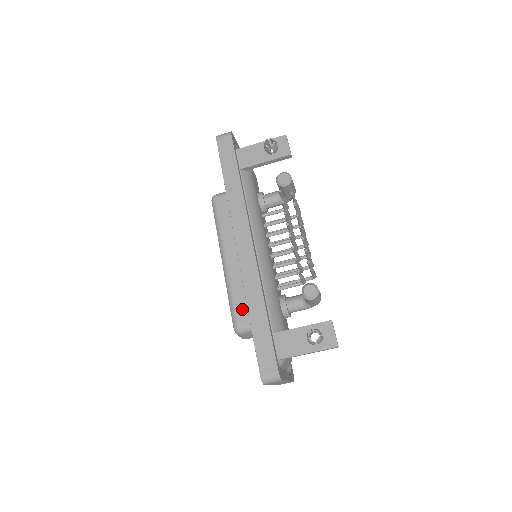
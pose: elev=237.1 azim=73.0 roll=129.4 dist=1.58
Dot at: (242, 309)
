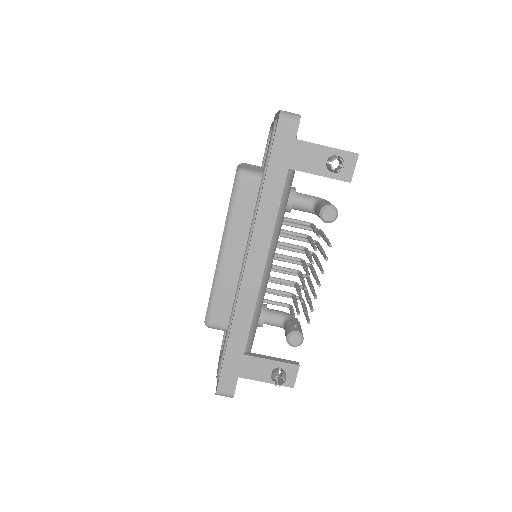
Dot at: (221, 310)
